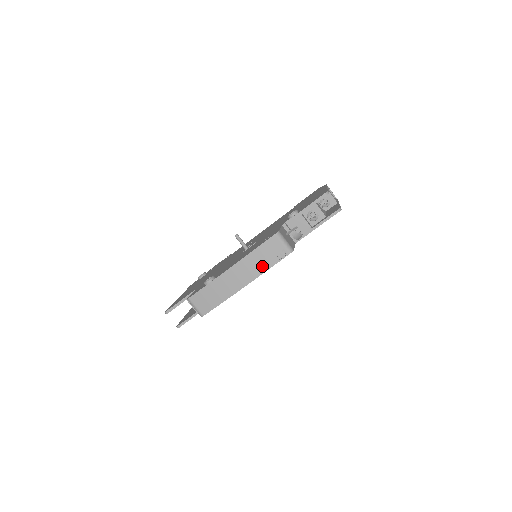
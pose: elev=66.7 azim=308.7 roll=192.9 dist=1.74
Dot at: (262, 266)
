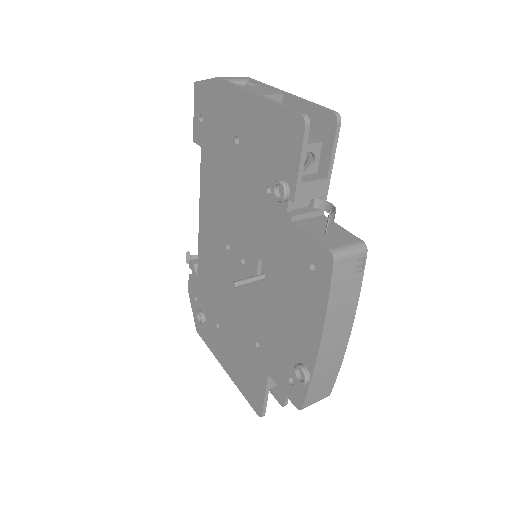
Dot at: (350, 301)
